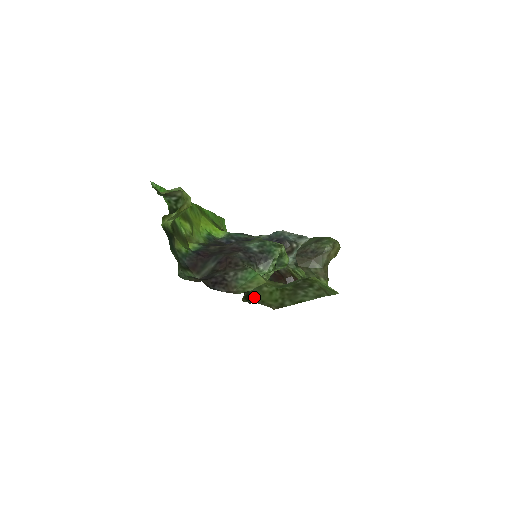
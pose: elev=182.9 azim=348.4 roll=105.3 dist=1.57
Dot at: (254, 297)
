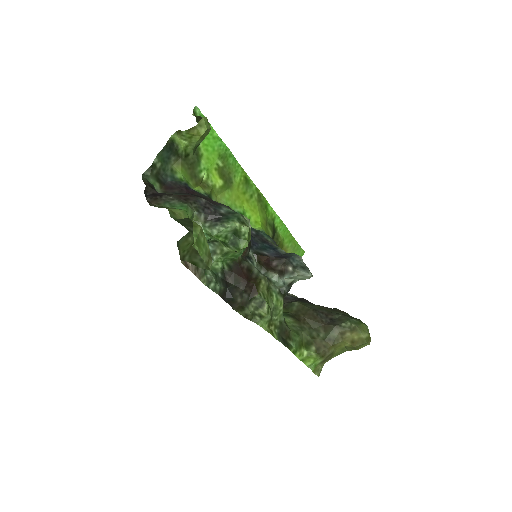
Dot at: (179, 241)
